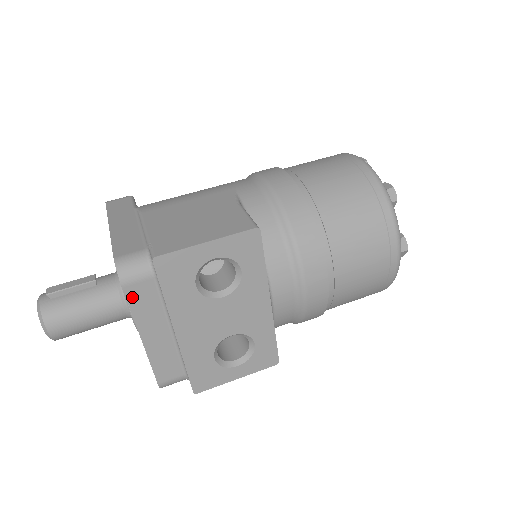
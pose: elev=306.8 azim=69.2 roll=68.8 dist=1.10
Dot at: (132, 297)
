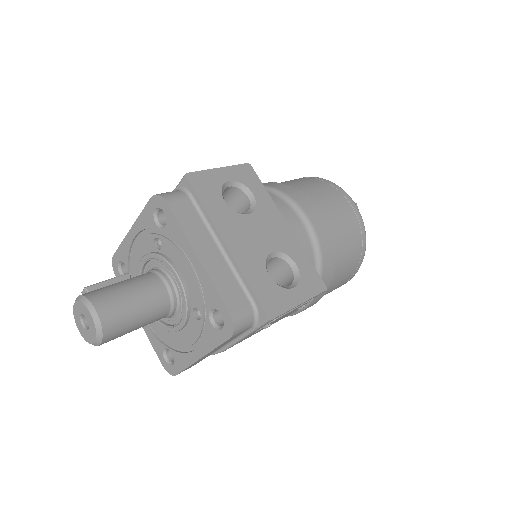
Dot at: (177, 213)
